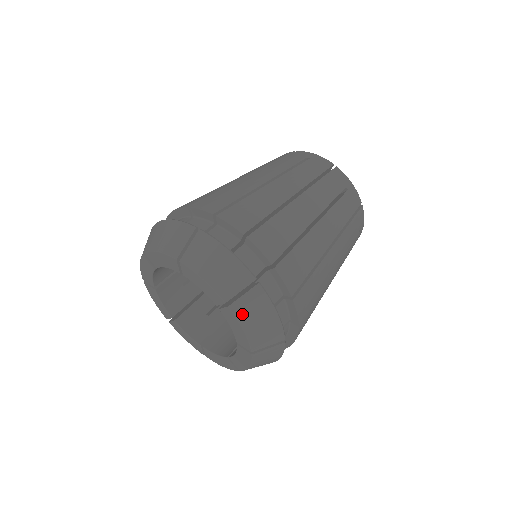
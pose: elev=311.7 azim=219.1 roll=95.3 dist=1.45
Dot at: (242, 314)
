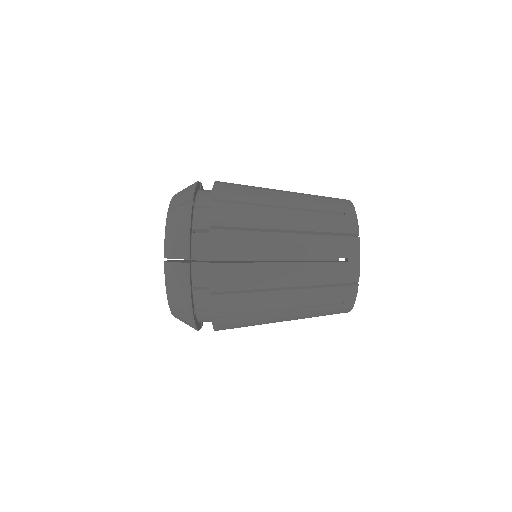
Dot at: (171, 219)
